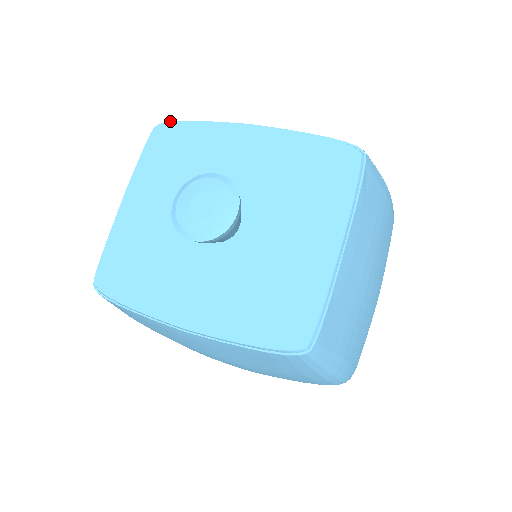
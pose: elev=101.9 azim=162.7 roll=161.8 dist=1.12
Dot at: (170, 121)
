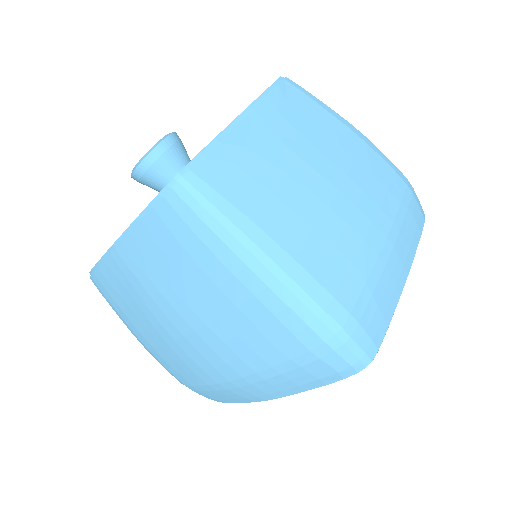
Dot at: occluded
